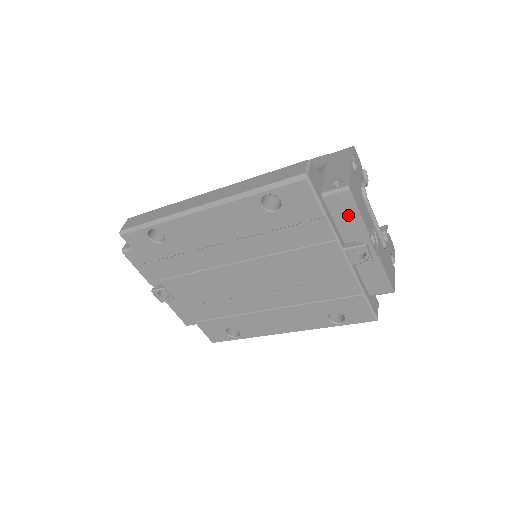
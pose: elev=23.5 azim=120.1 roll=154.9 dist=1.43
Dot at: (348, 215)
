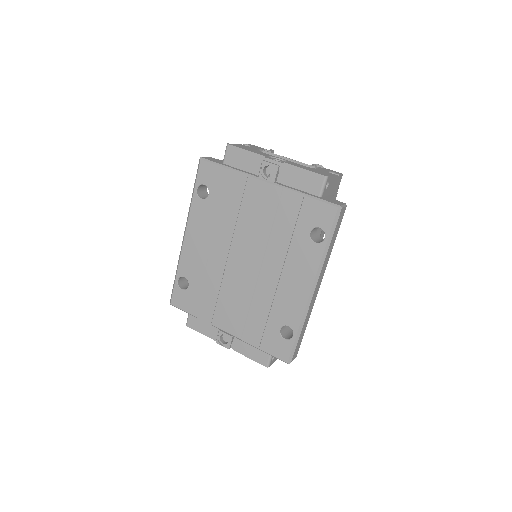
Dot at: (243, 158)
